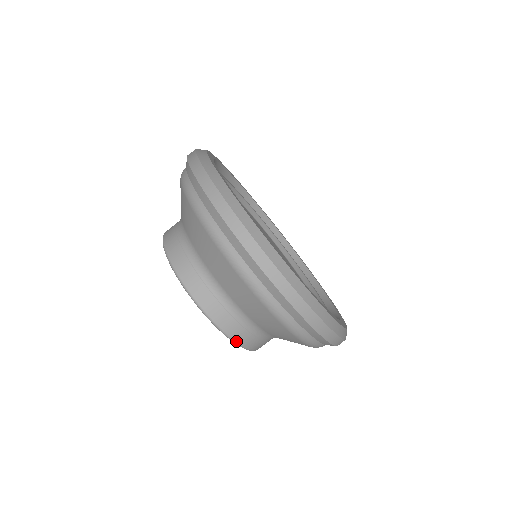
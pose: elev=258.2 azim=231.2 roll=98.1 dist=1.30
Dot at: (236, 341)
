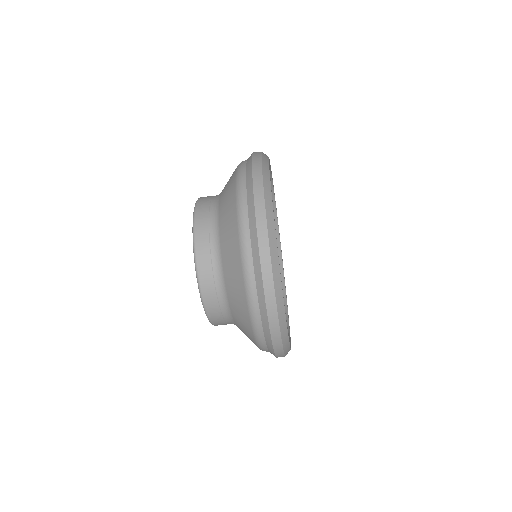
Dot at: (205, 304)
